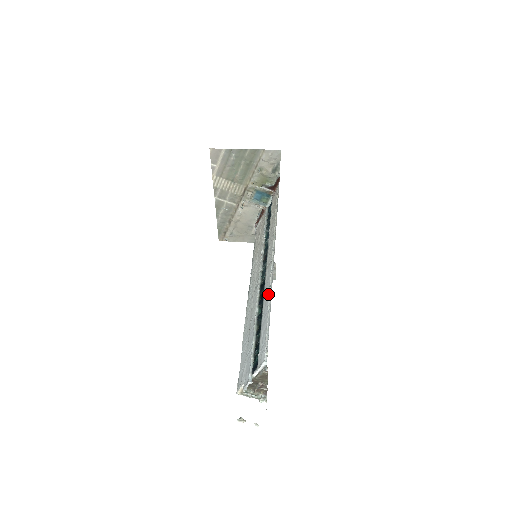
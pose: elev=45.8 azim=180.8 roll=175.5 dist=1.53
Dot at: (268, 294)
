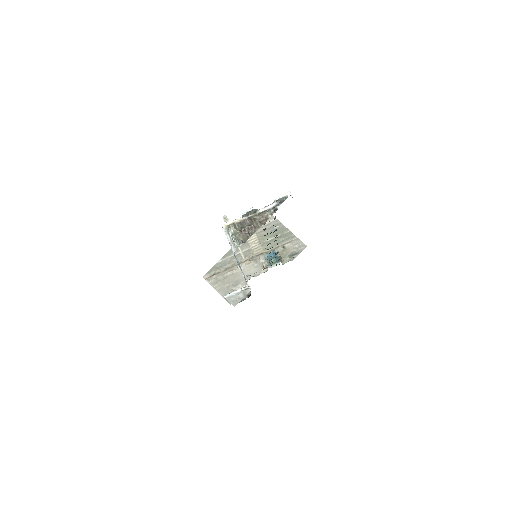
Dot at: occluded
